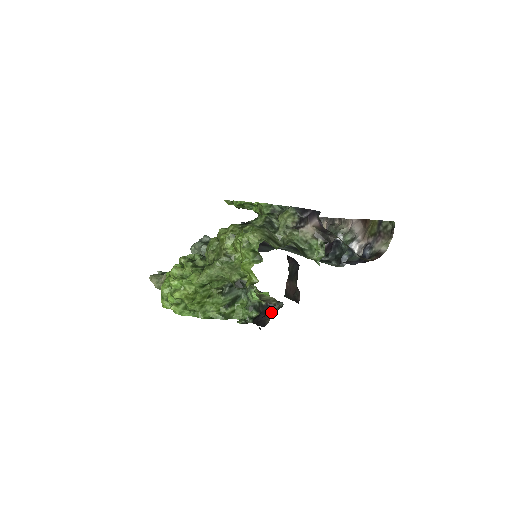
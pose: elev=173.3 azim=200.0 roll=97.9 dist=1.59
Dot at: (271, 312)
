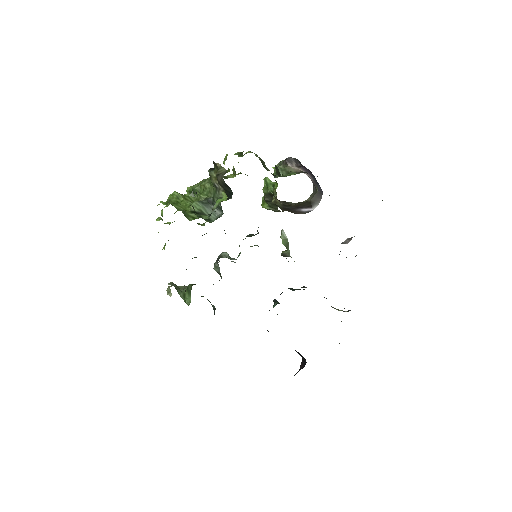
Dot at: occluded
